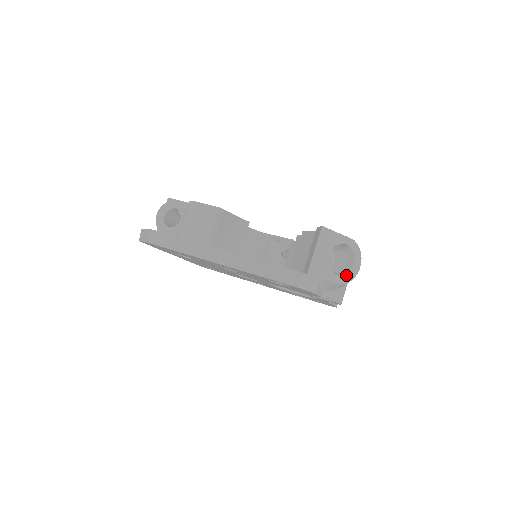
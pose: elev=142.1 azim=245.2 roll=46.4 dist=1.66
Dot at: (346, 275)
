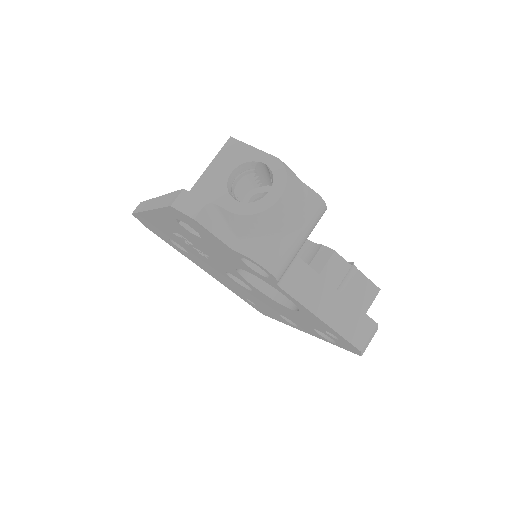
Dot at: (252, 203)
